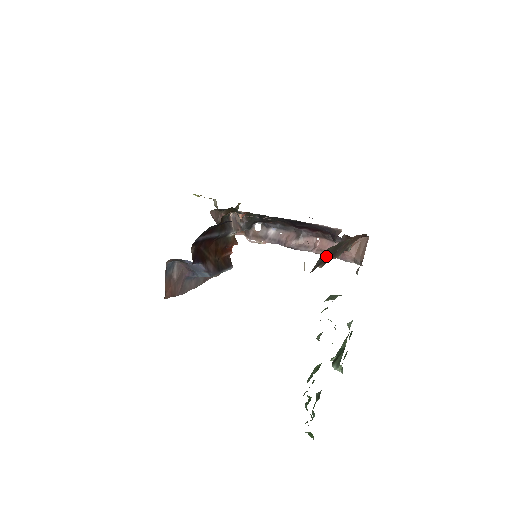
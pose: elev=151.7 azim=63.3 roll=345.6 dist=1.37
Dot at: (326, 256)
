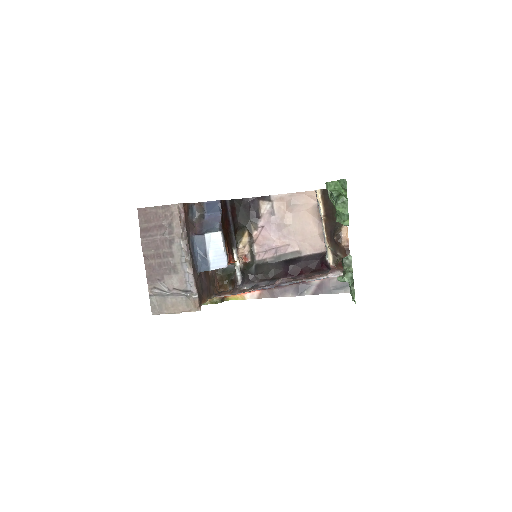
Dot at: (330, 201)
